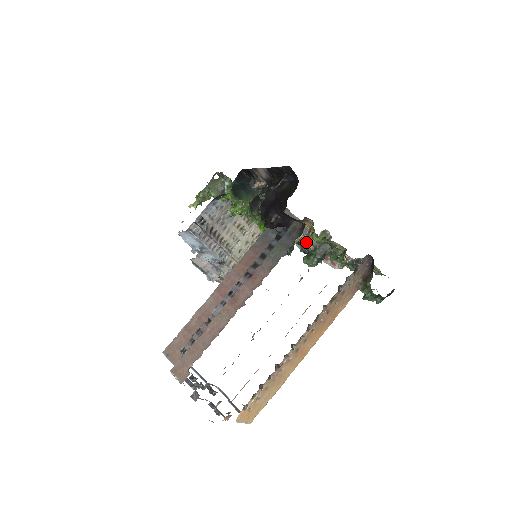
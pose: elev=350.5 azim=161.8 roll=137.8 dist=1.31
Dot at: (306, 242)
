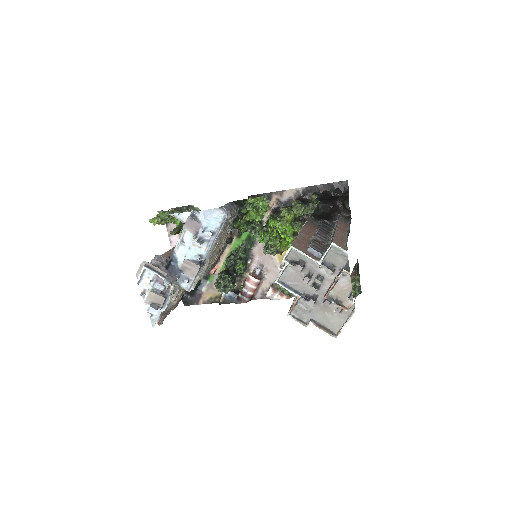
Dot at: occluded
